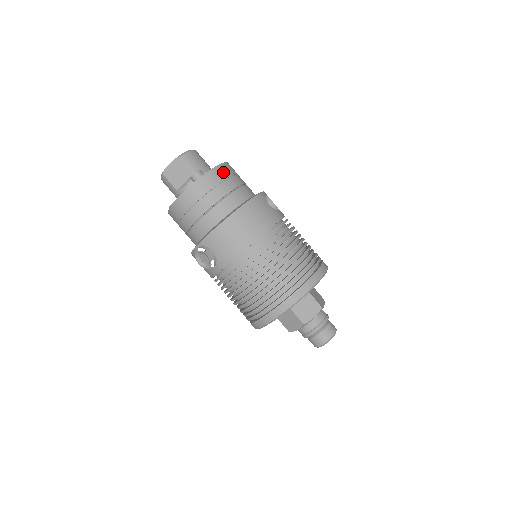
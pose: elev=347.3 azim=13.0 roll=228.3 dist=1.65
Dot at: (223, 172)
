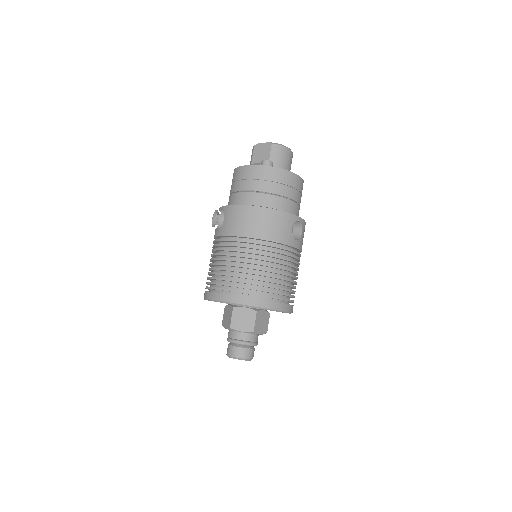
Dot at: (286, 178)
